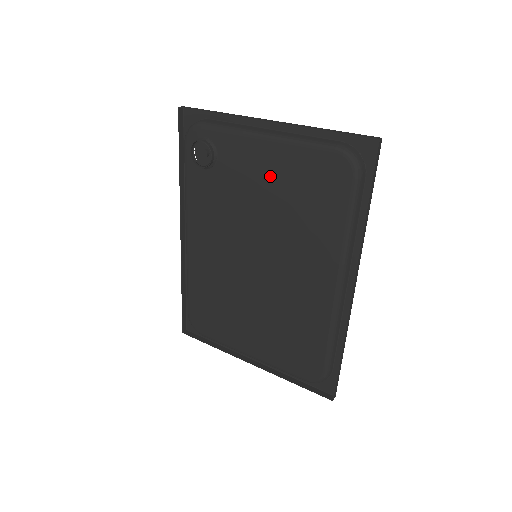
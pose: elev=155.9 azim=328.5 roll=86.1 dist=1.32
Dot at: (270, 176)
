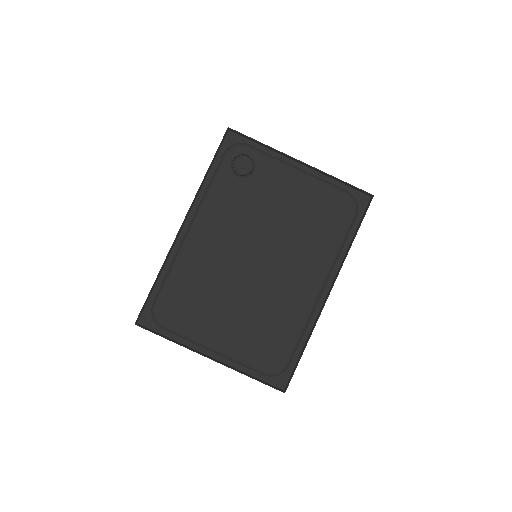
Dot at: (294, 197)
